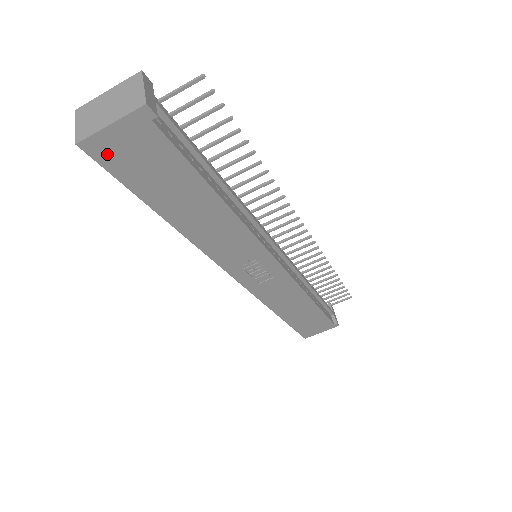
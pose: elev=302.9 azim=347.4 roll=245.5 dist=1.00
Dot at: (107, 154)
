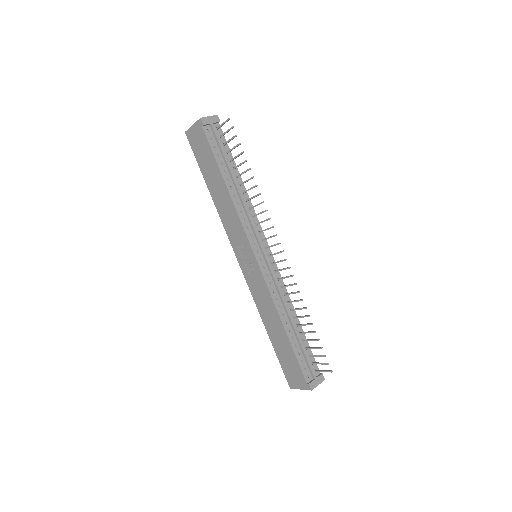
Dot at: (192, 140)
